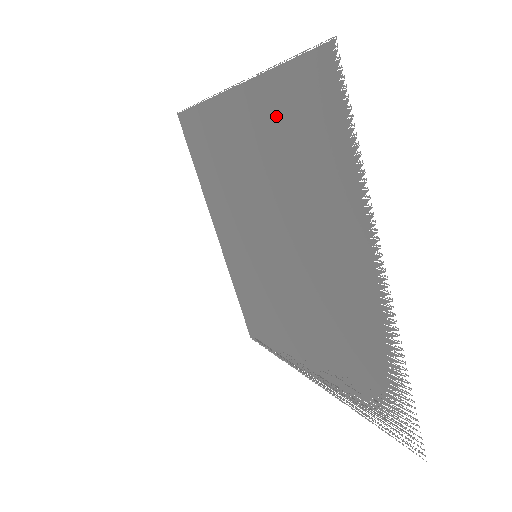
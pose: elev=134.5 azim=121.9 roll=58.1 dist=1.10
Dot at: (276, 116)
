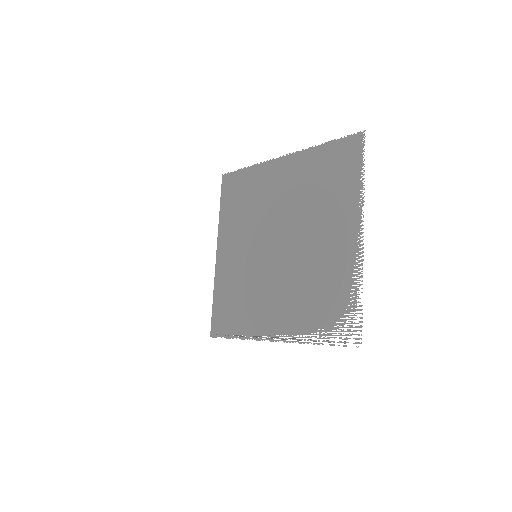
Dot at: (316, 165)
